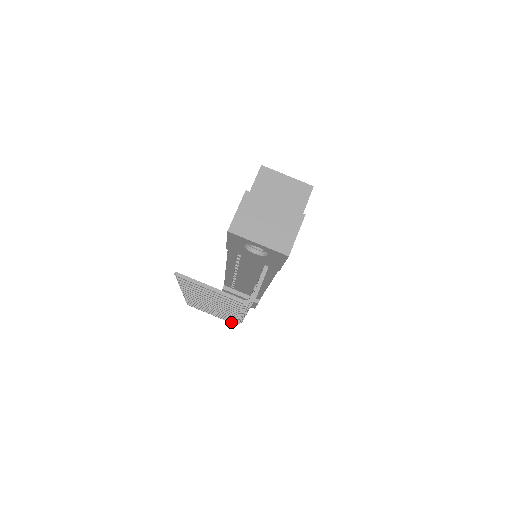
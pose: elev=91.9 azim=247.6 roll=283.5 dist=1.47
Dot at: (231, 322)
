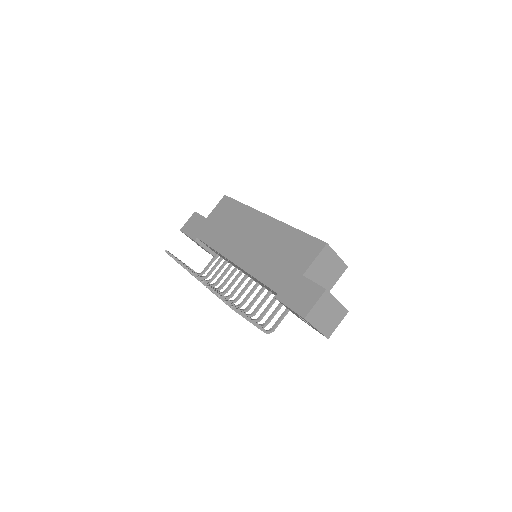
Dot at: occluded
